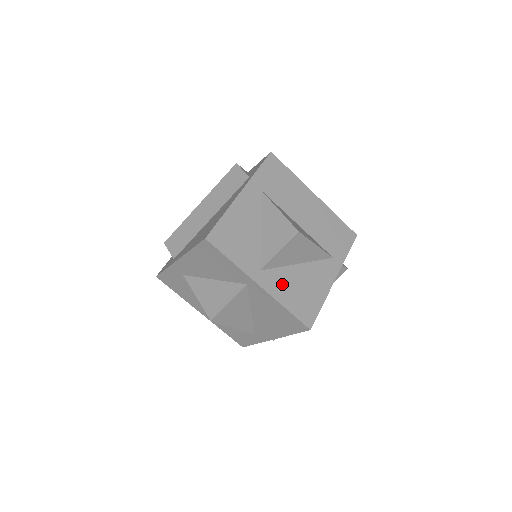
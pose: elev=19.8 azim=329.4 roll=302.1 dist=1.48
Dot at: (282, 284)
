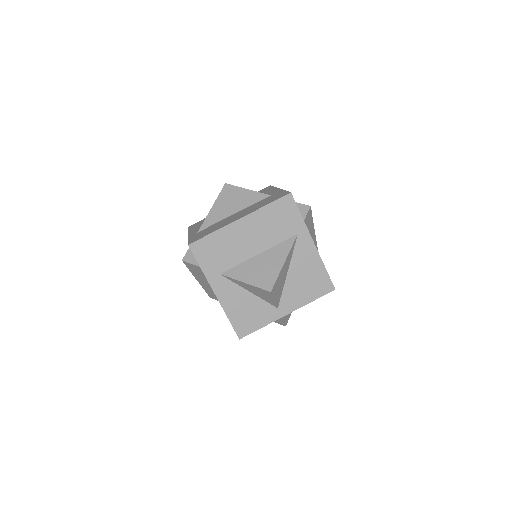
Dot at: (295, 295)
